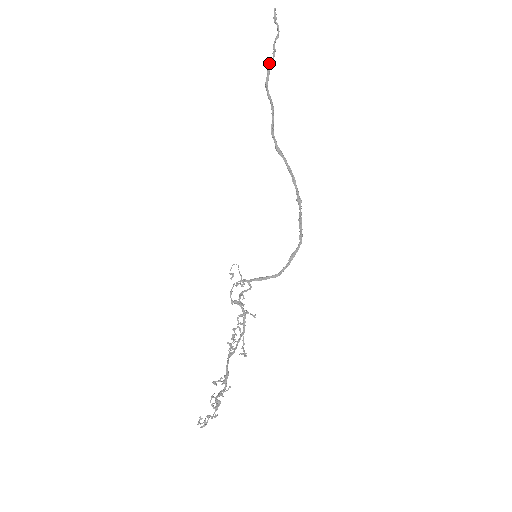
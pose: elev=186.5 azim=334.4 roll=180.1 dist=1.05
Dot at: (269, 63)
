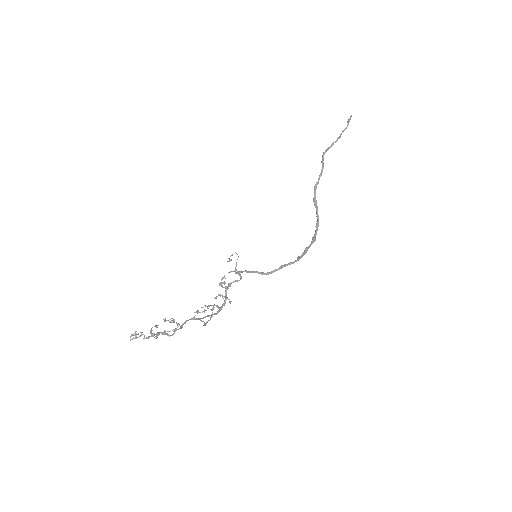
Dot at: (332, 143)
